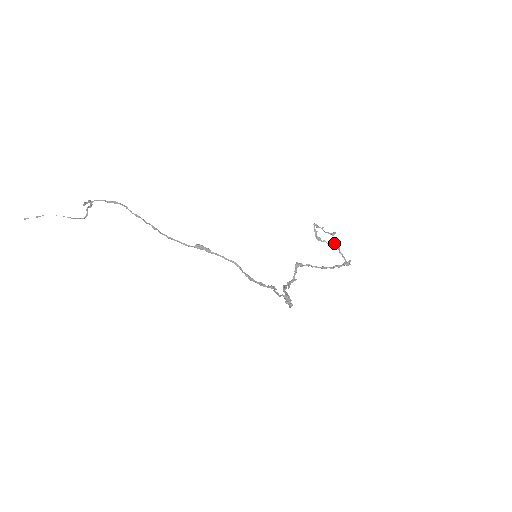
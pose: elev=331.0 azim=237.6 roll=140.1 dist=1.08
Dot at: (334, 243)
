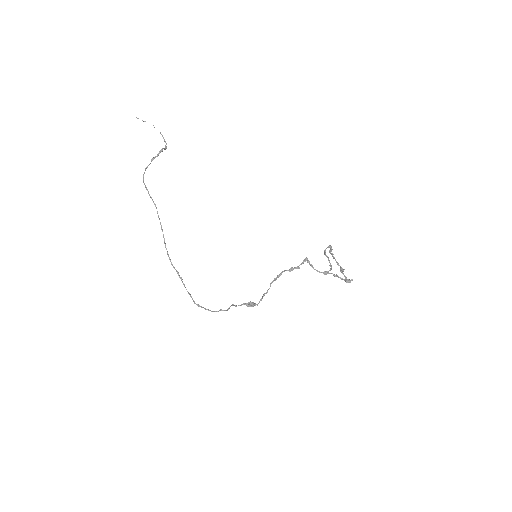
Dot at: (340, 266)
